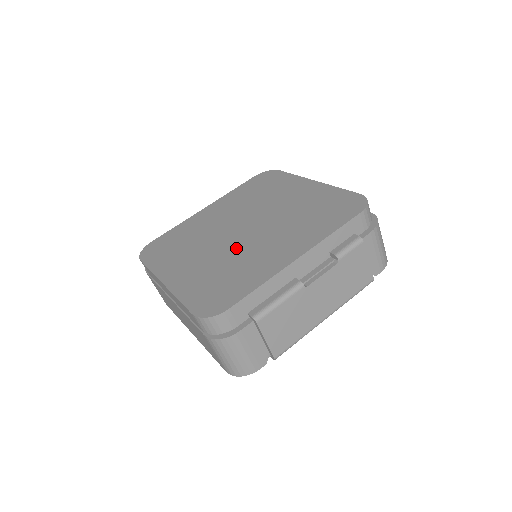
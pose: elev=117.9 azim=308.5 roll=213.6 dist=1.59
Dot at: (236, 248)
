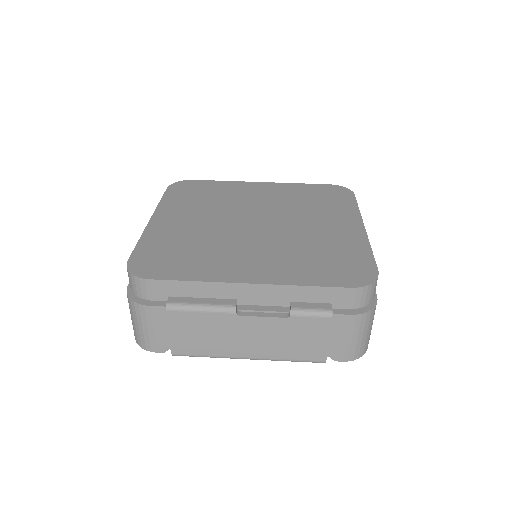
Dot at: (228, 234)
